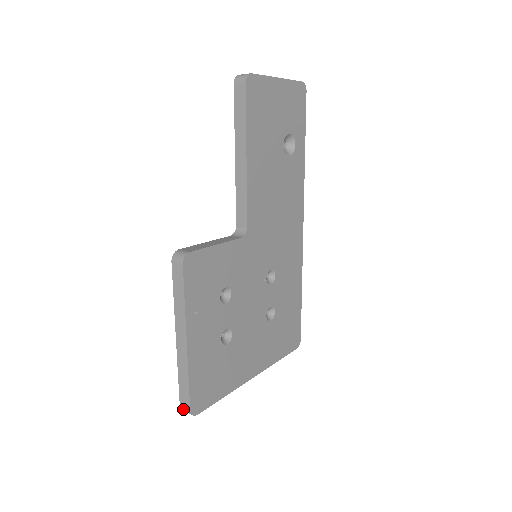
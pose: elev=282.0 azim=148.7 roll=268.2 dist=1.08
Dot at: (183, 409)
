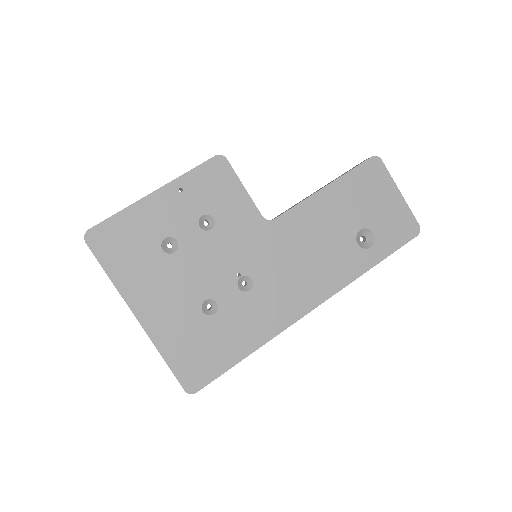
Dot at: occluded
